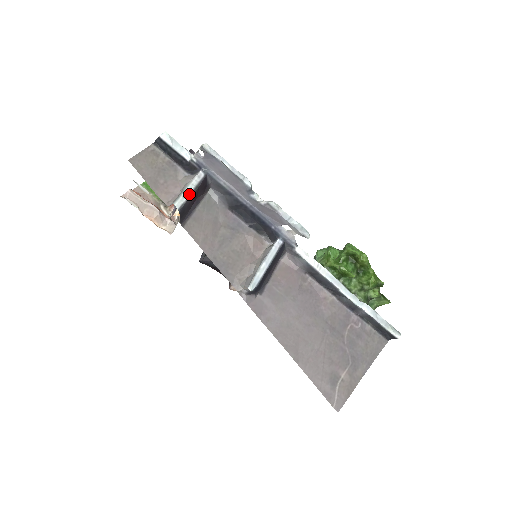
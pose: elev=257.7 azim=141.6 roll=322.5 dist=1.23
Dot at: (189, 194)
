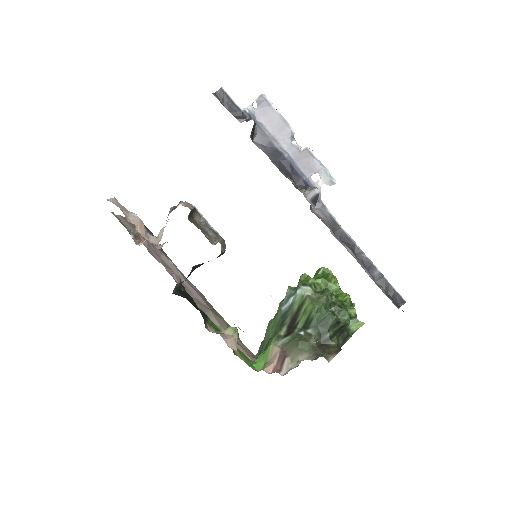
Dot at: occluded
